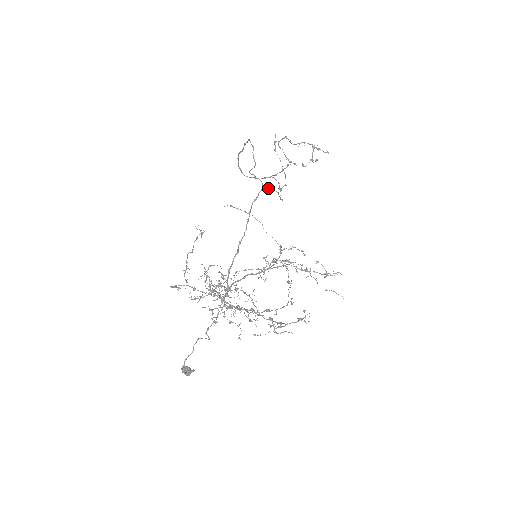
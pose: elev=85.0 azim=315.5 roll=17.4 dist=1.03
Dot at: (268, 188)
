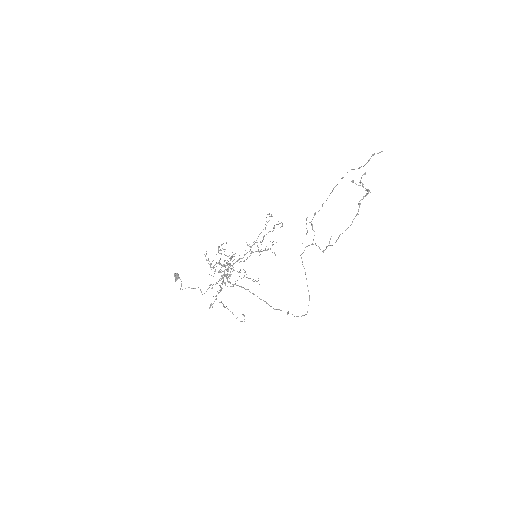
Dot at: occluded
